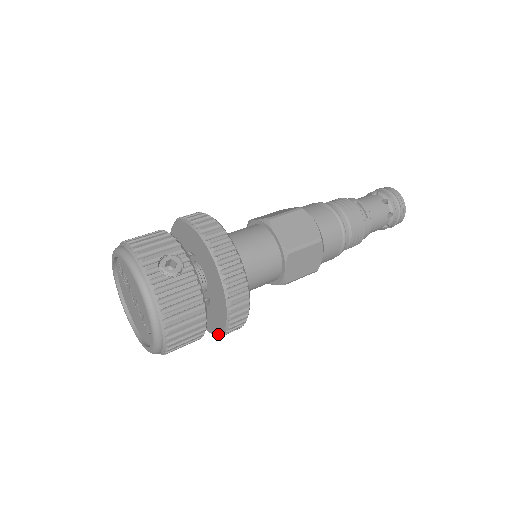
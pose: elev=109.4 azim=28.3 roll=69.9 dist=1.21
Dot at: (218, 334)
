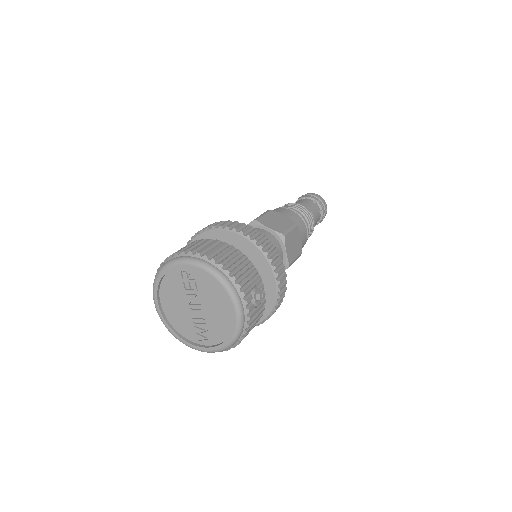
Dot at: occluded
